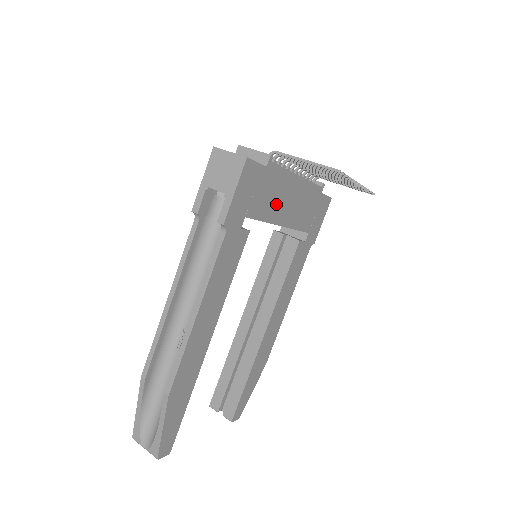
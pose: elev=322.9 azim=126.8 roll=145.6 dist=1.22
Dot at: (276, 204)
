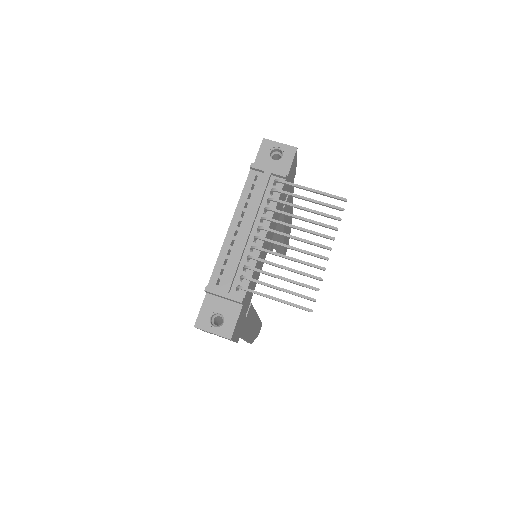
Dot at: occluded
